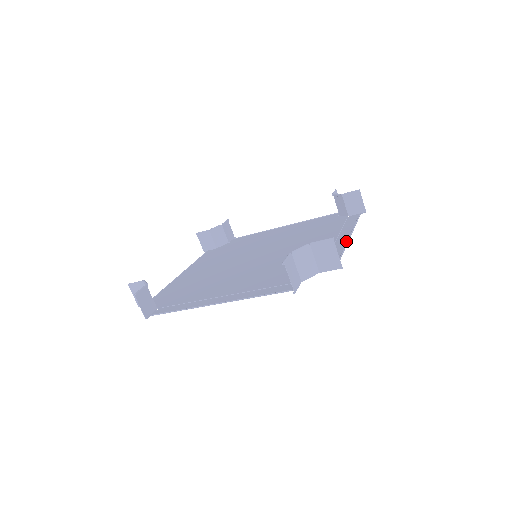
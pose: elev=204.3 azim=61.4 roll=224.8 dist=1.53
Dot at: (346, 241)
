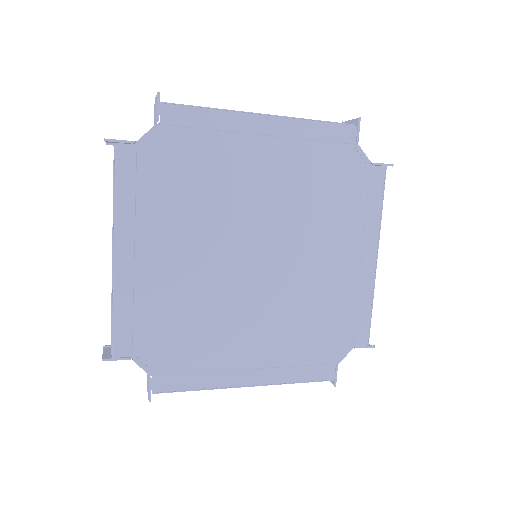
Dot at: (251, 116)
